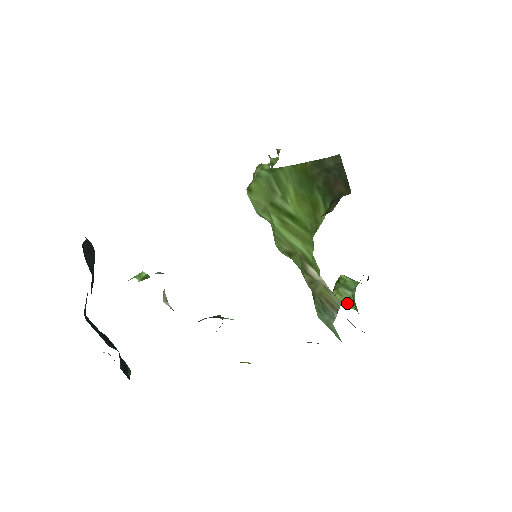
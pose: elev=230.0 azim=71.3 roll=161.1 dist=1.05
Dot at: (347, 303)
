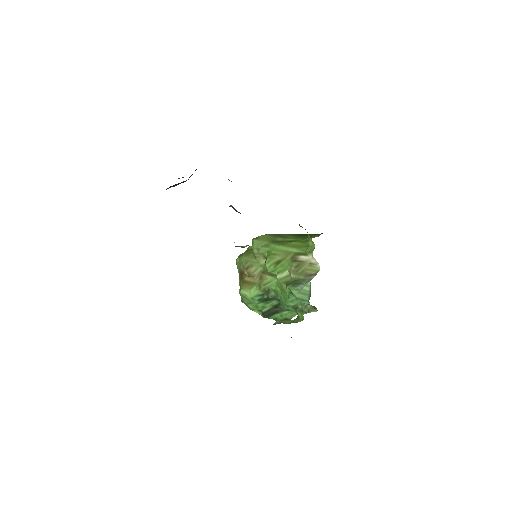
Dot at: (290, 323)
